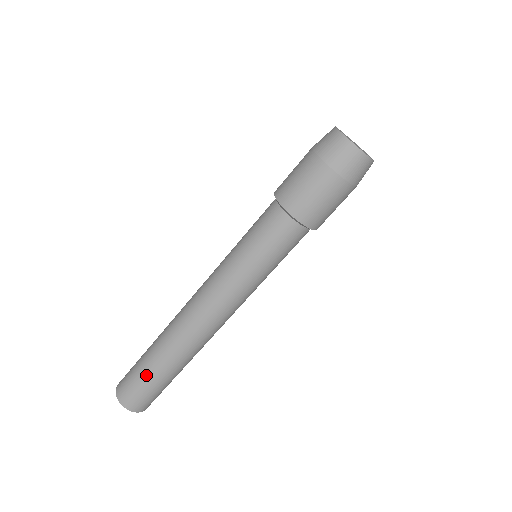
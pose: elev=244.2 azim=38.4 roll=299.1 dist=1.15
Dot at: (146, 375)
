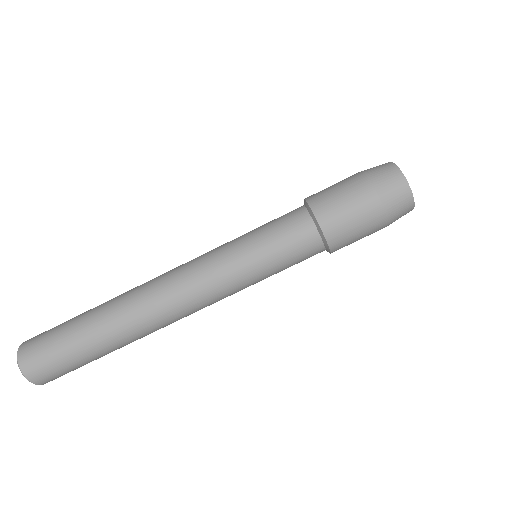
Dot at: (70, 339)
